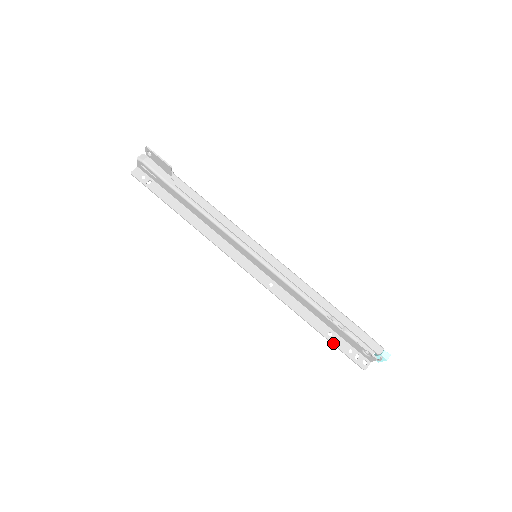
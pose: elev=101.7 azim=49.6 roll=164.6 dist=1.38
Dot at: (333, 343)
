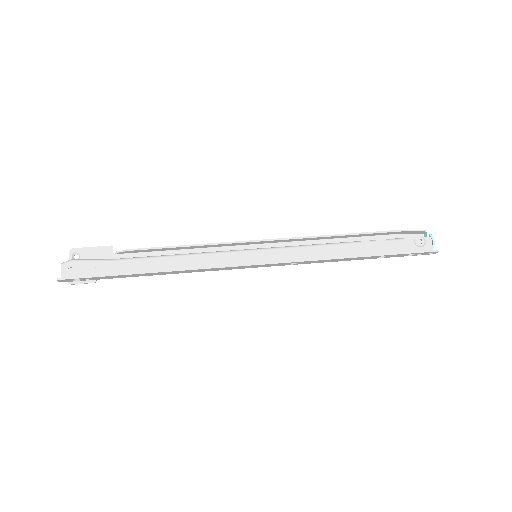
Dot at: (393, 253)
